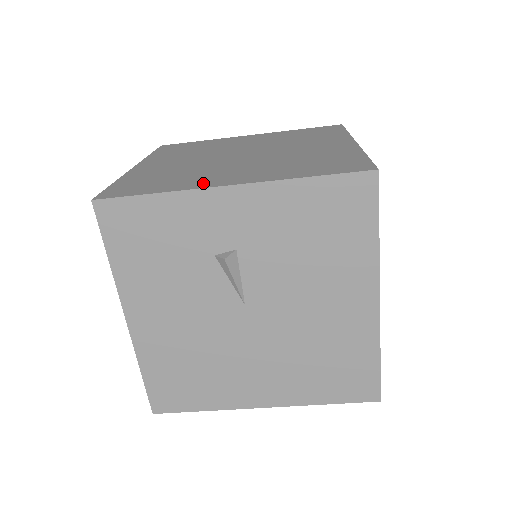
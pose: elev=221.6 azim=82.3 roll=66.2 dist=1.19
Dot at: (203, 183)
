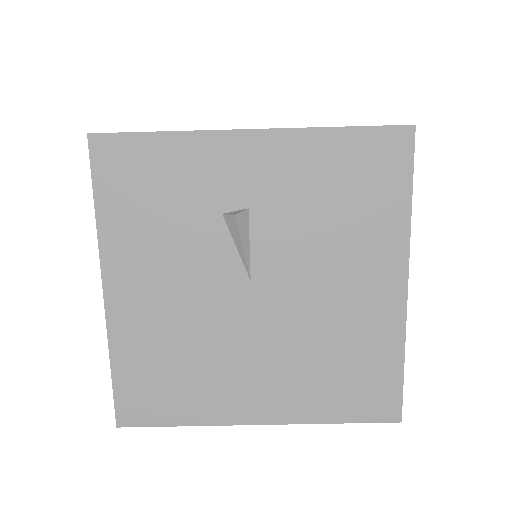
Dot at: occluded
